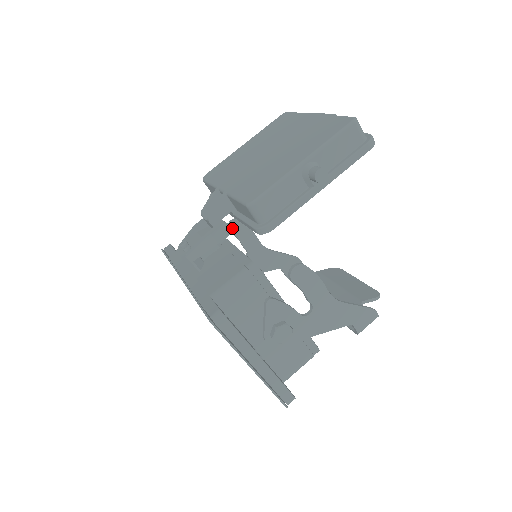
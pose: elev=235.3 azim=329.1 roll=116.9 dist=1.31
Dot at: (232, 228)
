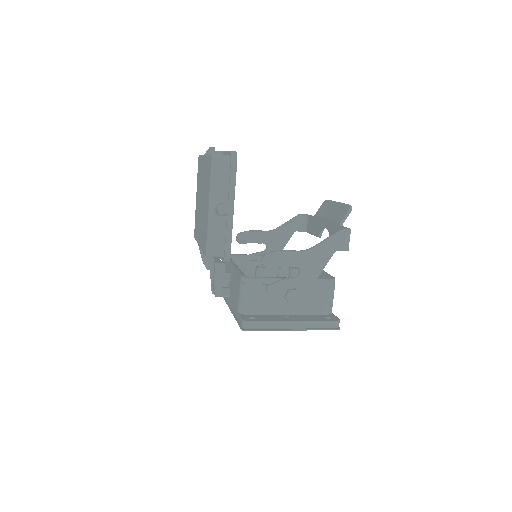
Dot at: (241, 241)
